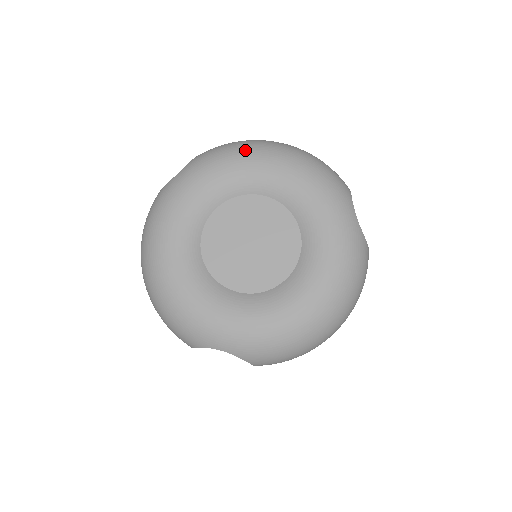
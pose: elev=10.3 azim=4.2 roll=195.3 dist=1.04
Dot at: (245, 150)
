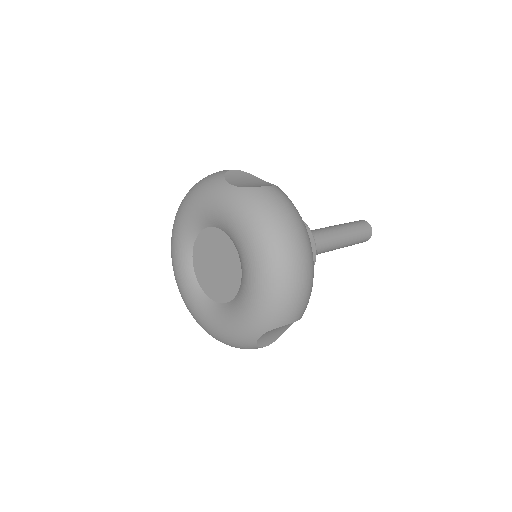
Dot at: (256, 233)
